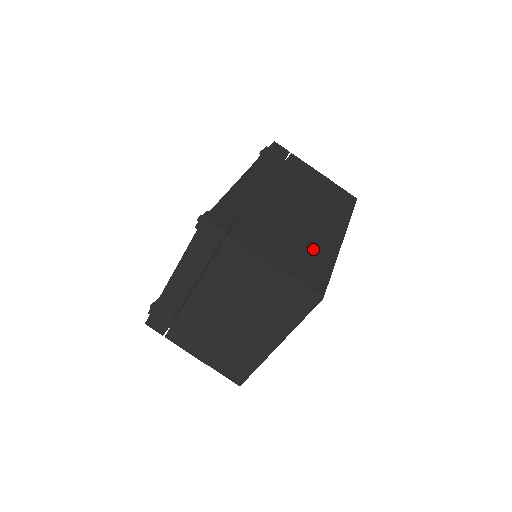
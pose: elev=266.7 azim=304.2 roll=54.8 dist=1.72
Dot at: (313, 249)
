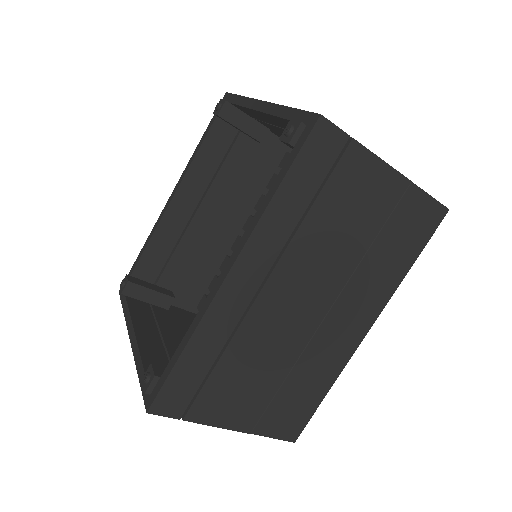
Dot at: (308, 378)
